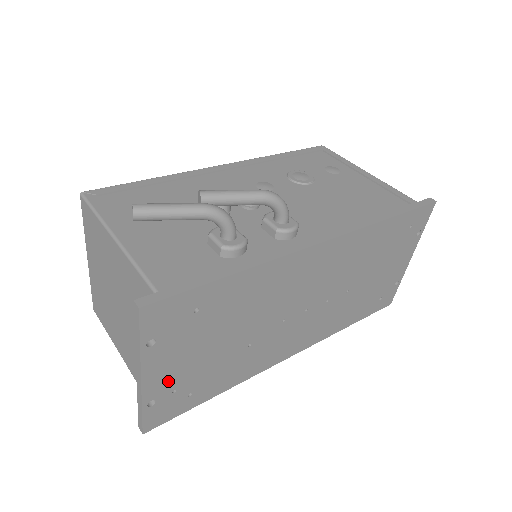
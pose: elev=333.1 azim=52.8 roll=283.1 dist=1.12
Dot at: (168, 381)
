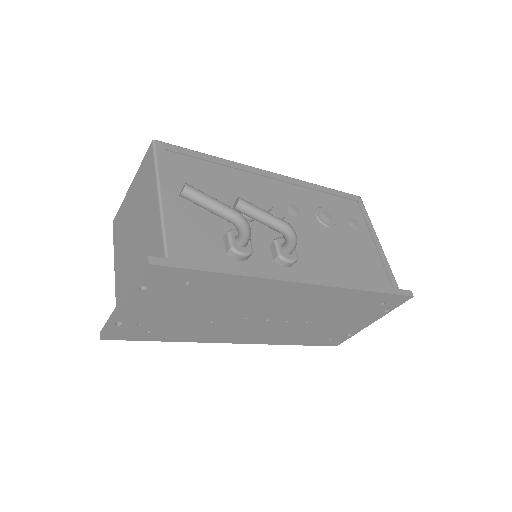
Dot at: (139, 316)
